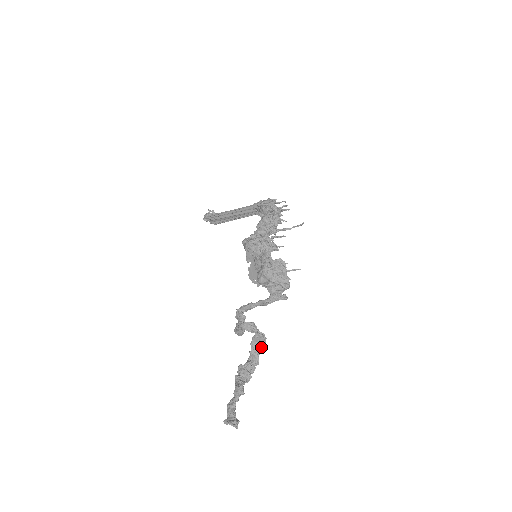
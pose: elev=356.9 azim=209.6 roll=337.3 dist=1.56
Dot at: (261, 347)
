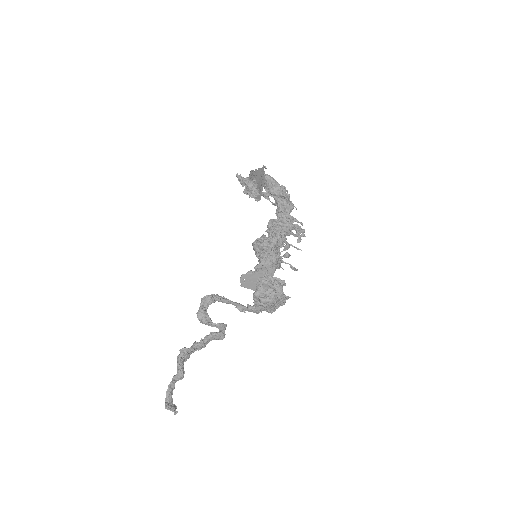
Dot at: (212, 339)
